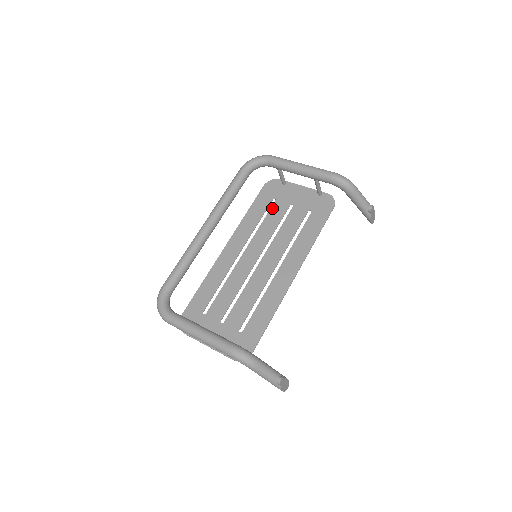
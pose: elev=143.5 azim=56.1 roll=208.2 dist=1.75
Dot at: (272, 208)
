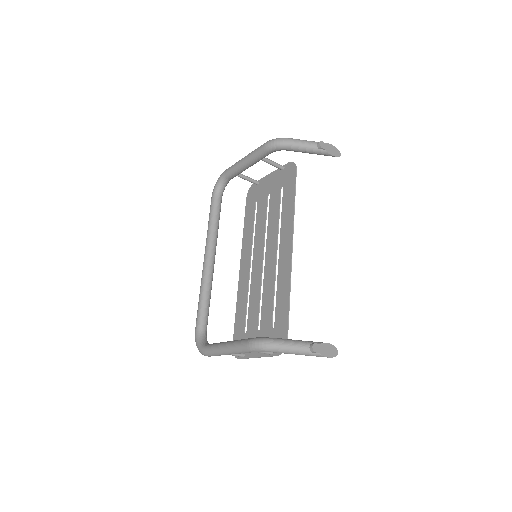
Dot at: (257, 209)
